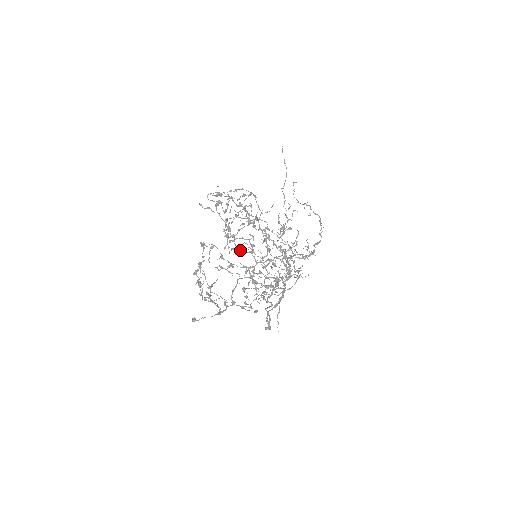
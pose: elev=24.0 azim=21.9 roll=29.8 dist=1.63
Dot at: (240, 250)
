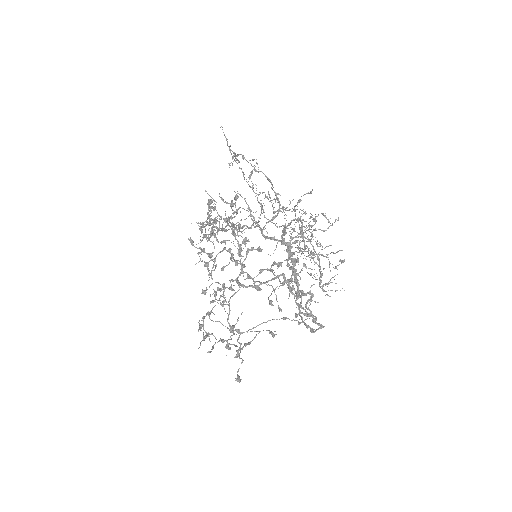
Dot at: (224, 266)
